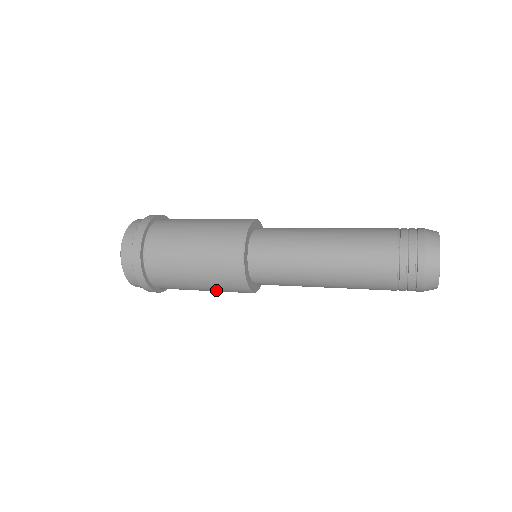
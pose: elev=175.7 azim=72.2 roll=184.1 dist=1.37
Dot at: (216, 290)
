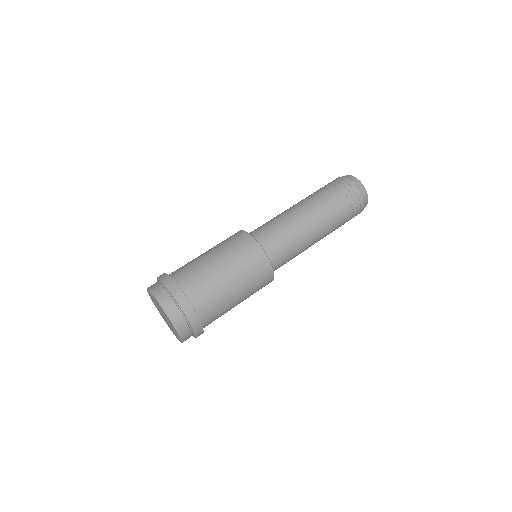
Dot at: occluded
